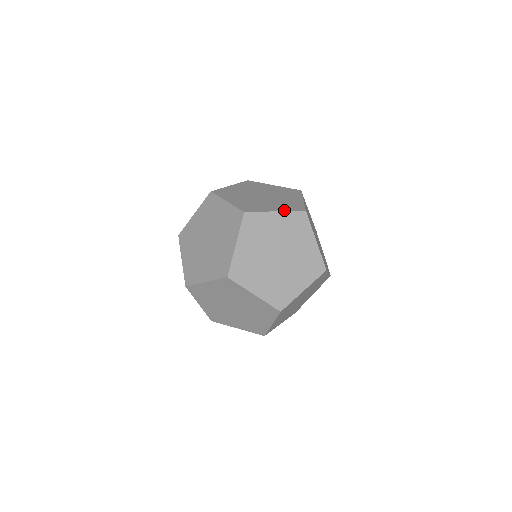
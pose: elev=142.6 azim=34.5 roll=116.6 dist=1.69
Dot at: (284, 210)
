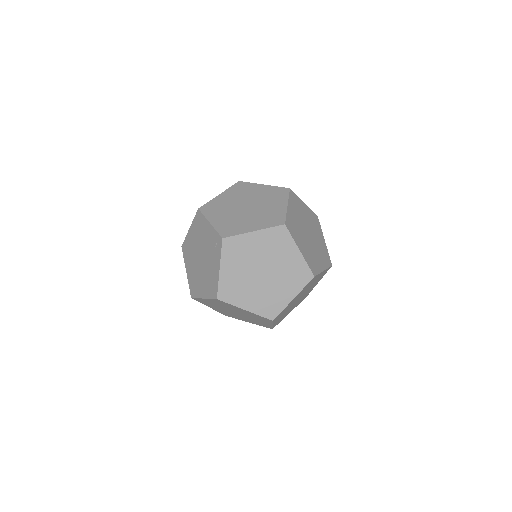
Dot at: (305, 258)
